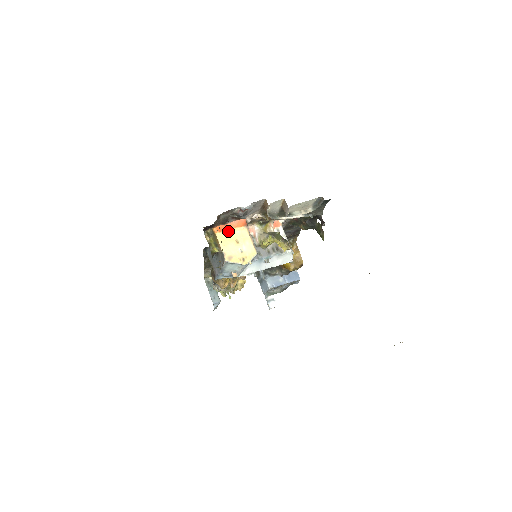
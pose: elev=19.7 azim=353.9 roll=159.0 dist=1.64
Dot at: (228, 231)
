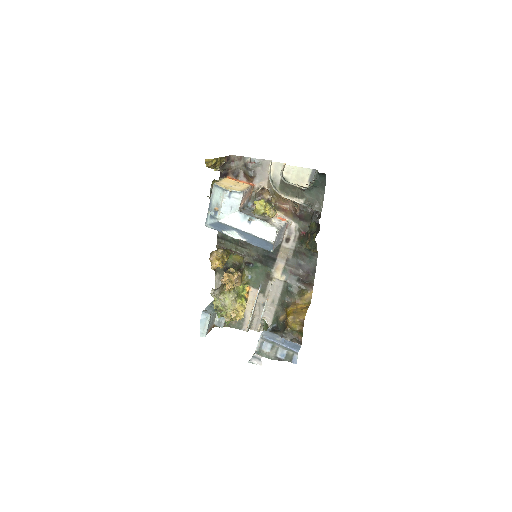
Dot at: (235, 181)
